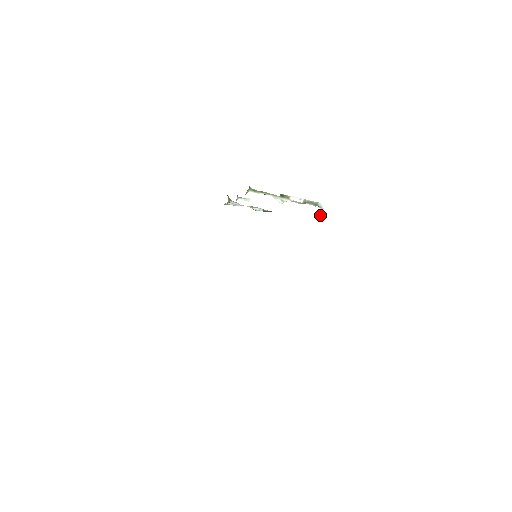
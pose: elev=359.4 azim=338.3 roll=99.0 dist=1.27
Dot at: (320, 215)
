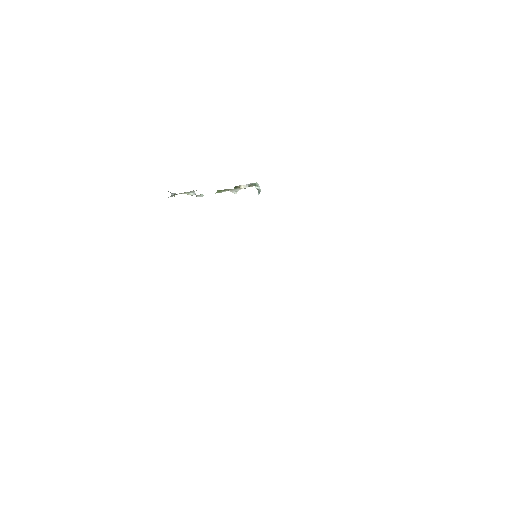
Dot at: (258, 192)
